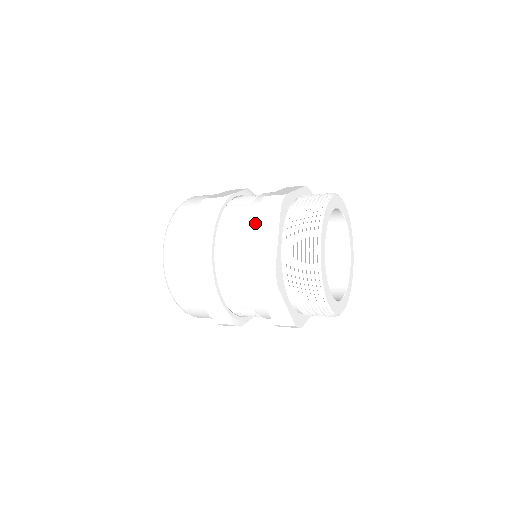
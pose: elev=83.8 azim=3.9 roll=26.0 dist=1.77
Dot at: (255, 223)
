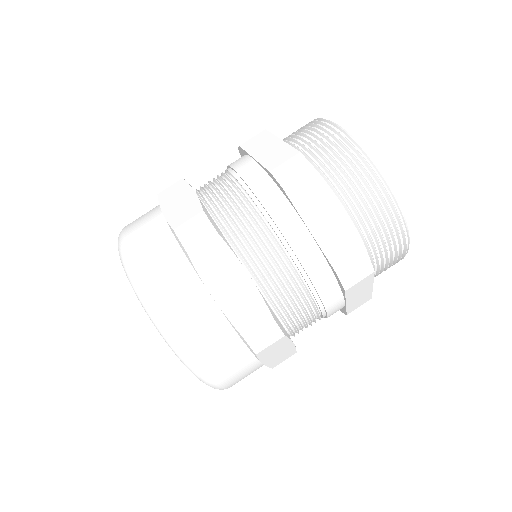
Dot at: (243, 157)
